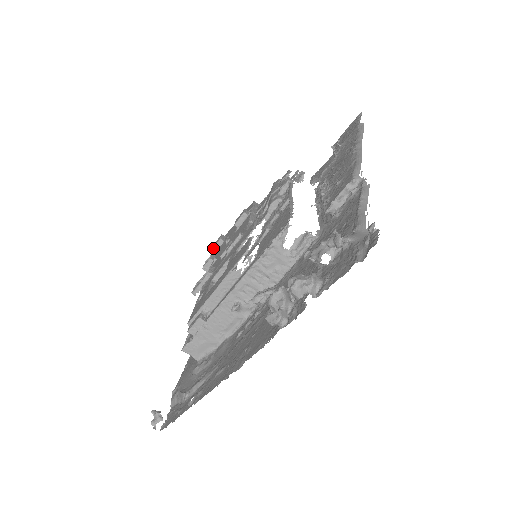
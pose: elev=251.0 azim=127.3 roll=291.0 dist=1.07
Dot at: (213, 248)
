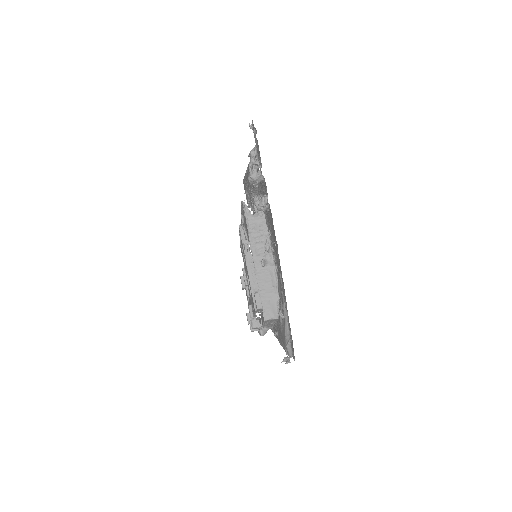
Dot at: (248, 323)
